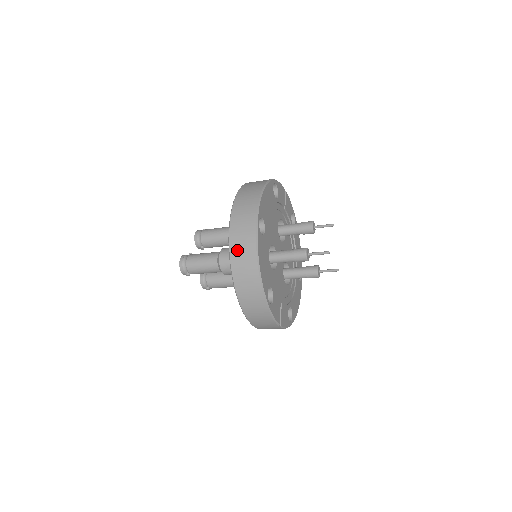
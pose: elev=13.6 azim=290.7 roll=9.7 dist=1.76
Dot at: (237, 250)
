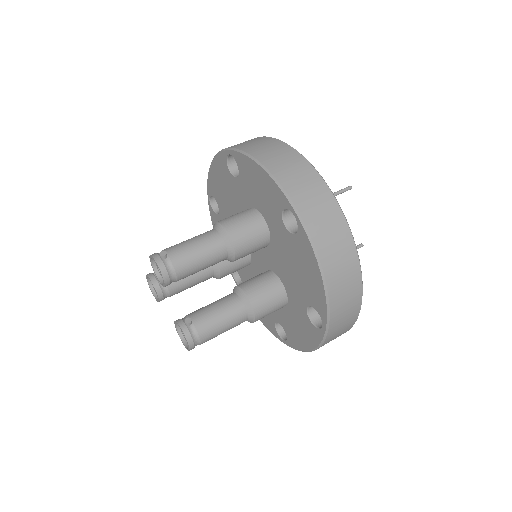
Dot at: occluded
